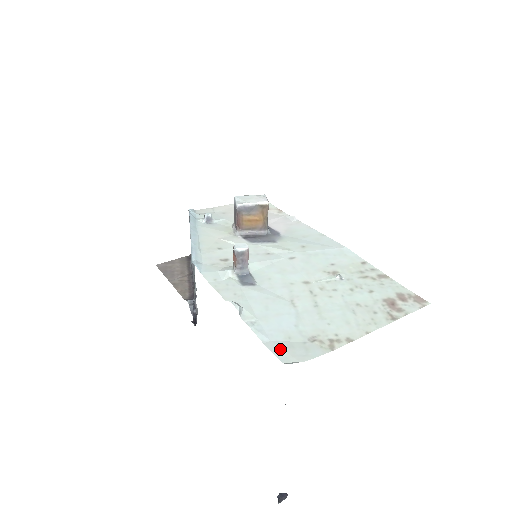
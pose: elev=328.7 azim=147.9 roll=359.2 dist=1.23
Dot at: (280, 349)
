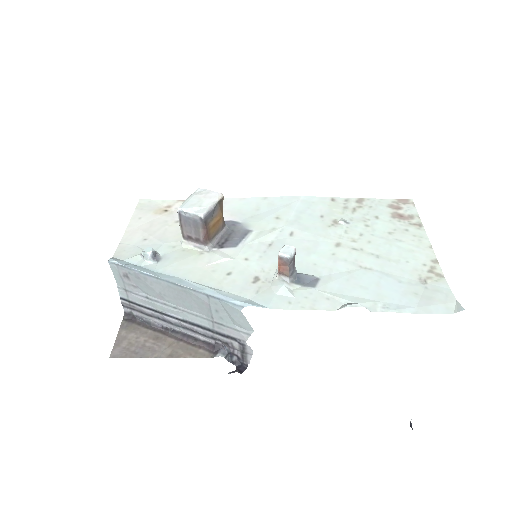
Dot at: (432, 306)
